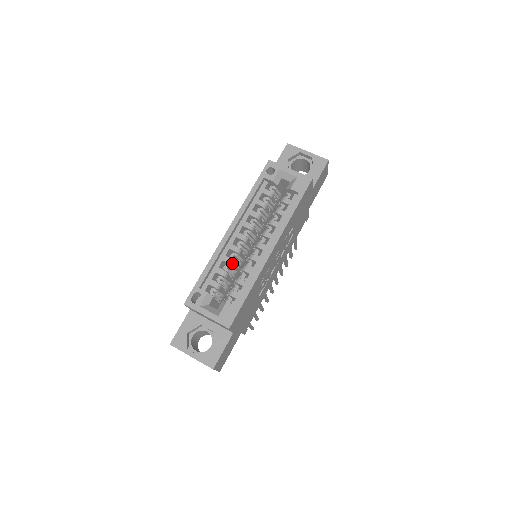
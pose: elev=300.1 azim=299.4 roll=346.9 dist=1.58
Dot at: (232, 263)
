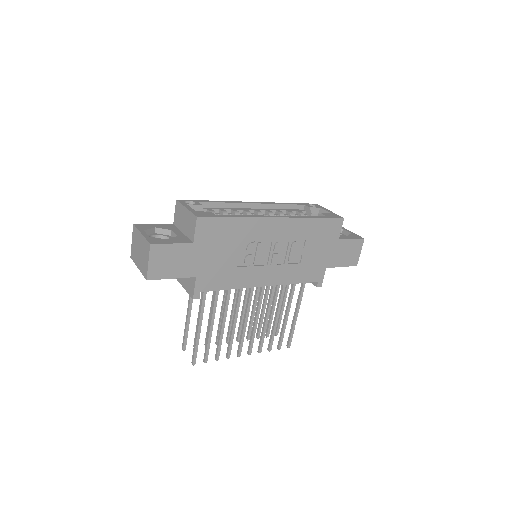
Dot at: (237, 214)
